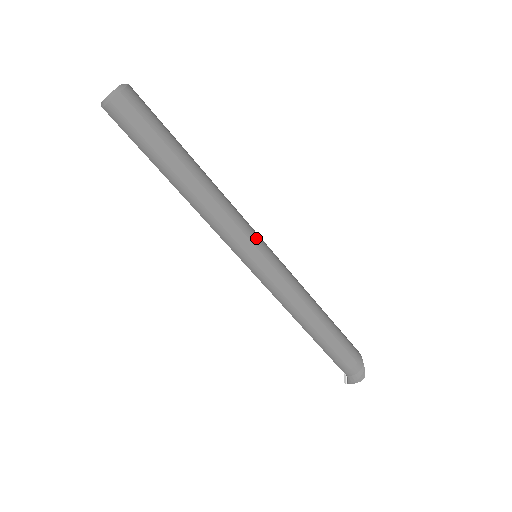
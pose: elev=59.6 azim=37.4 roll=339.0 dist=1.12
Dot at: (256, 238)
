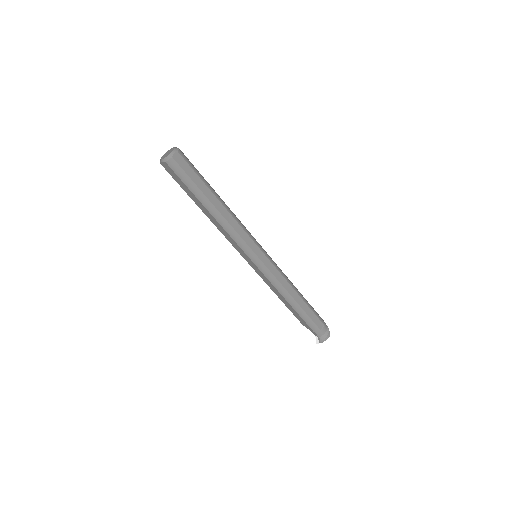
Dot at: (257, 242)
